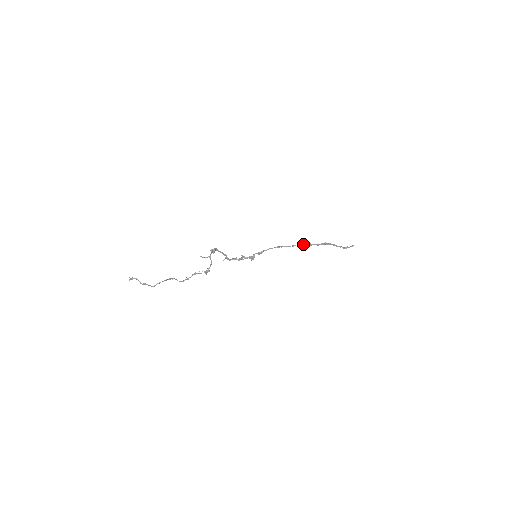
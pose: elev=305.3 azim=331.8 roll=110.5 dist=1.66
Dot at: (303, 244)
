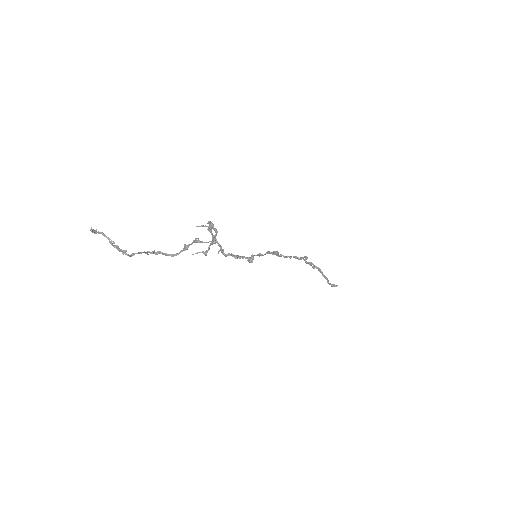
Dot at: (300, 257)
